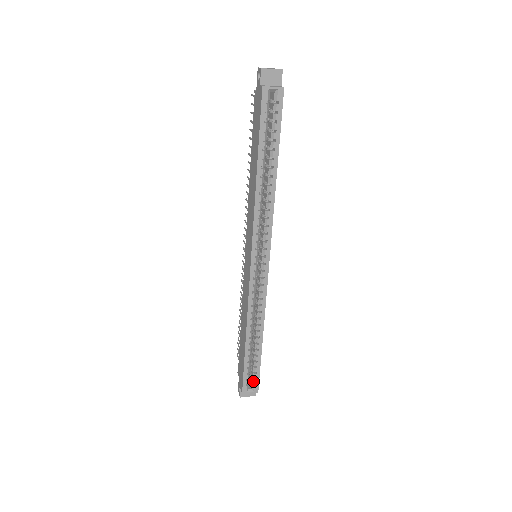
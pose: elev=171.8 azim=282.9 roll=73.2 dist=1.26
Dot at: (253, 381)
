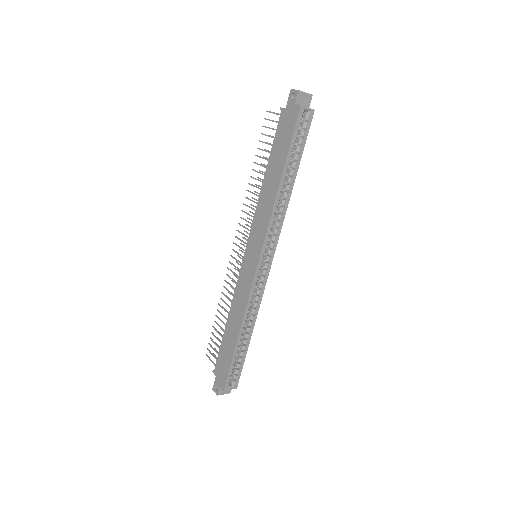
Dot at: (235, 377)
